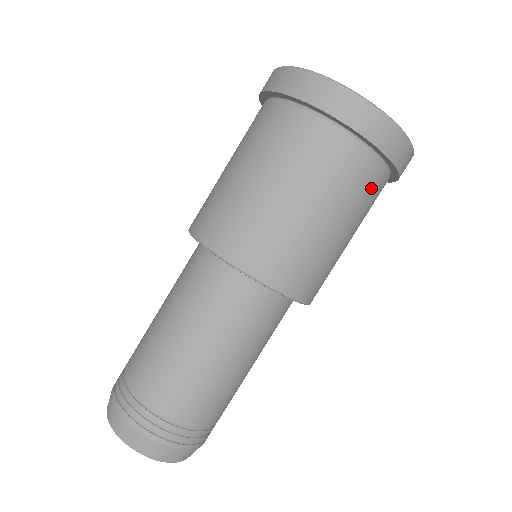
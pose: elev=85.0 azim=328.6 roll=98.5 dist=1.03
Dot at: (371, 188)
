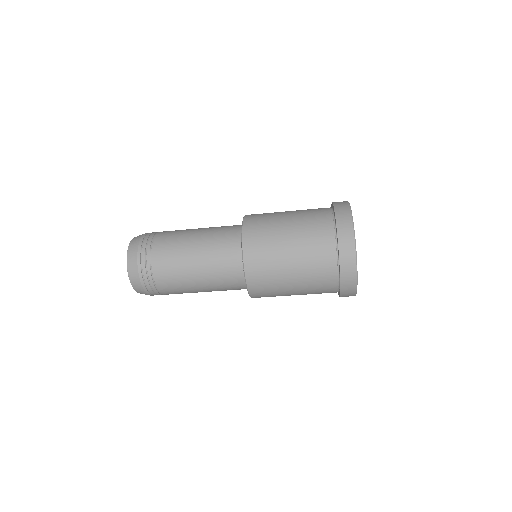
Dot at: occluded
